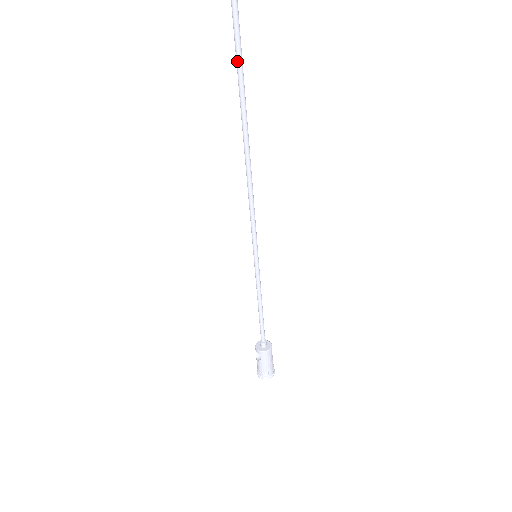
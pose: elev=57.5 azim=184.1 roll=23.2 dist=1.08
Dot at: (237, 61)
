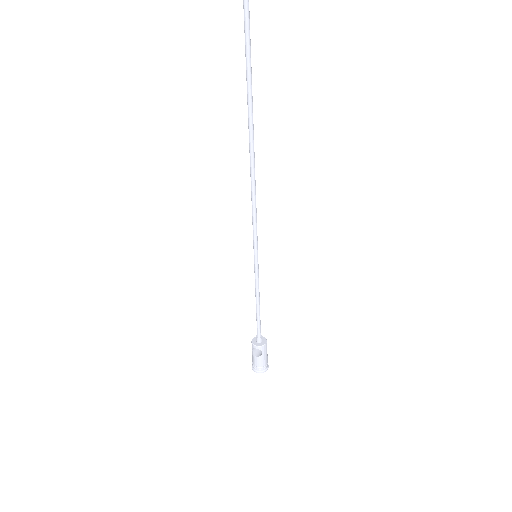
Dot at: (249, 80)
